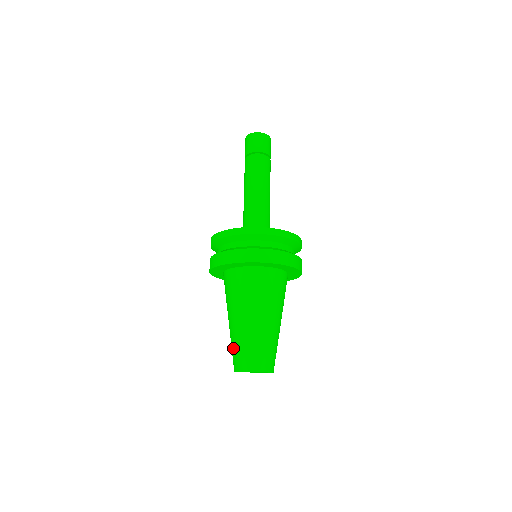
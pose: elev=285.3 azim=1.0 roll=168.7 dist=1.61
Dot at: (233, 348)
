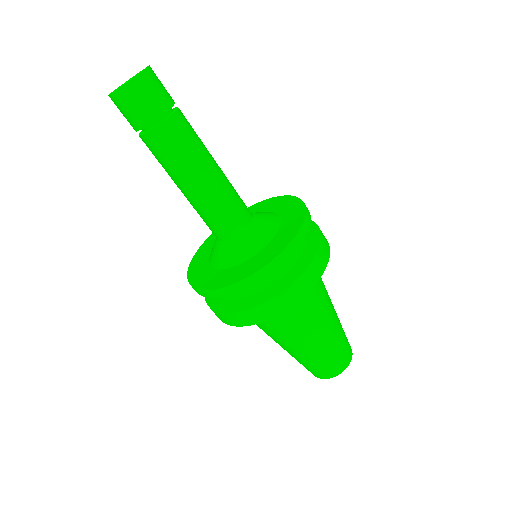
Dot at: occluded
